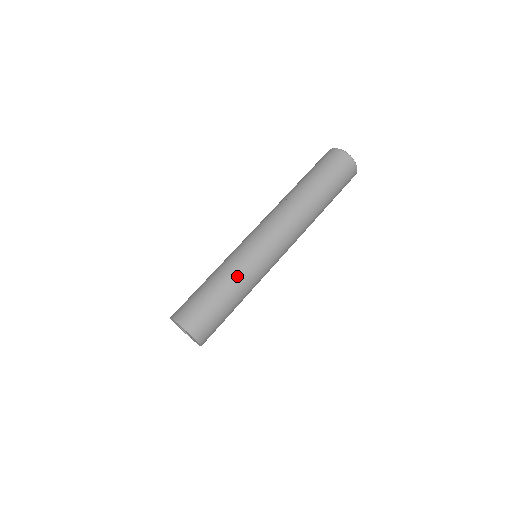
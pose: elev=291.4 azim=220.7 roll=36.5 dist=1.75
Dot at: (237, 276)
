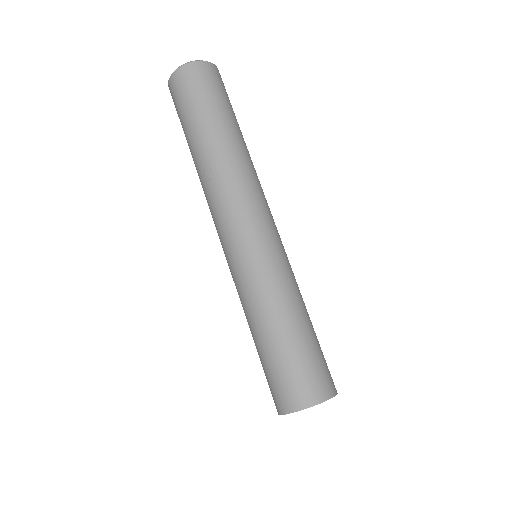
Dot at: (280, 295)
